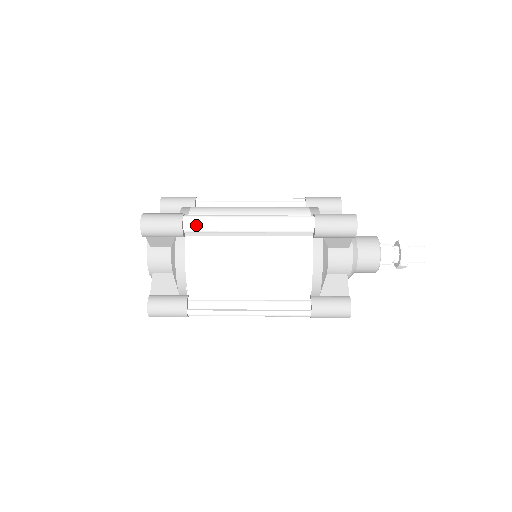
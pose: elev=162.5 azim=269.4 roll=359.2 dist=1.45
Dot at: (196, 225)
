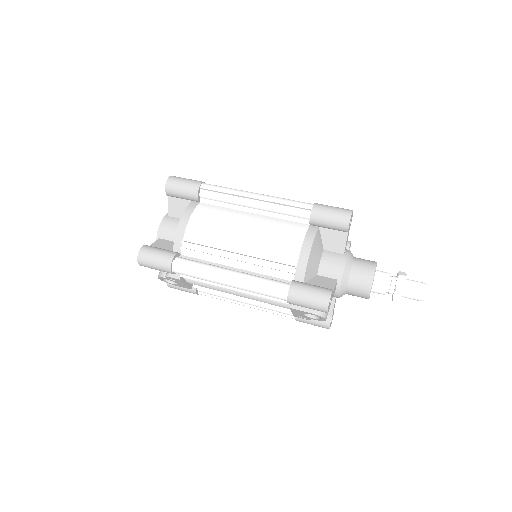
Dot at: (211, 188)
